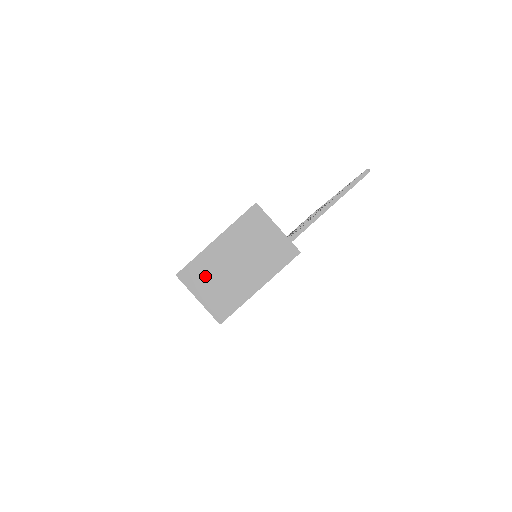
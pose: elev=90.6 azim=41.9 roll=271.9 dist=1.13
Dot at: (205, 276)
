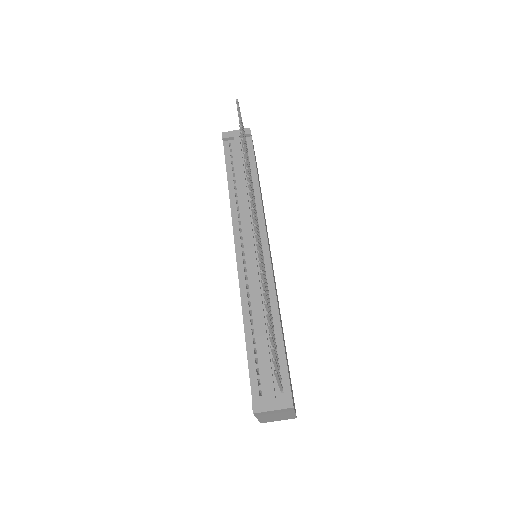
Dot at: (271, 420)
